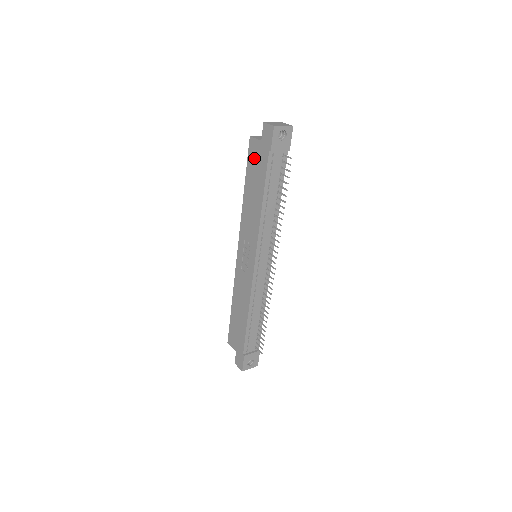
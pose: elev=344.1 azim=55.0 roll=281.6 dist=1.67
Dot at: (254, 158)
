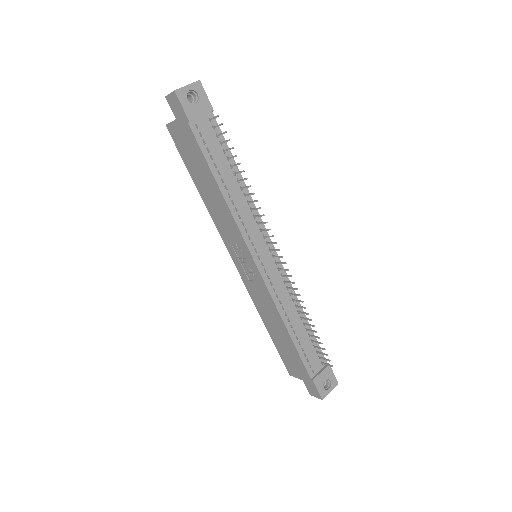
Dot at: (182, 145)
